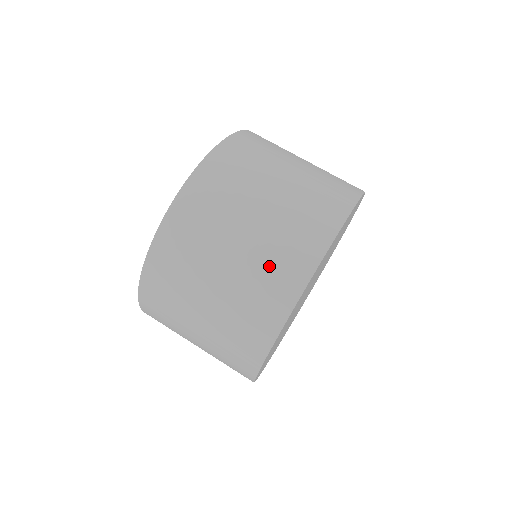
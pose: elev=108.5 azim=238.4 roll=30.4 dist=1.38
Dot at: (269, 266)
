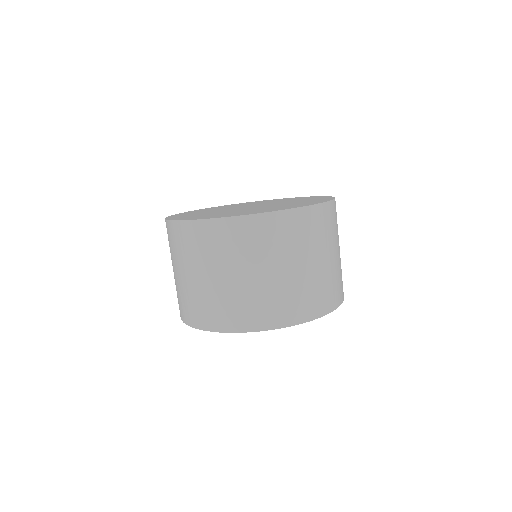
Dot at: (178, 295)
